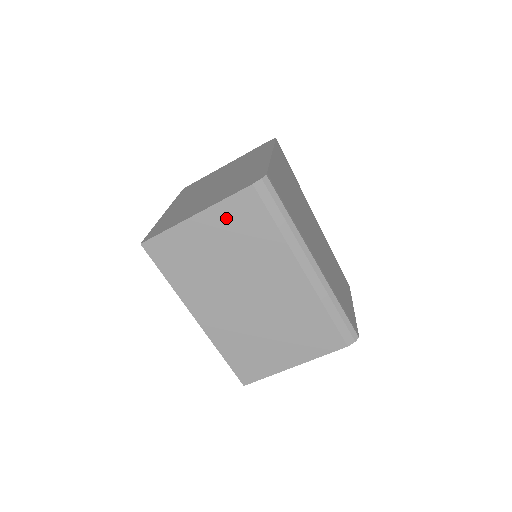
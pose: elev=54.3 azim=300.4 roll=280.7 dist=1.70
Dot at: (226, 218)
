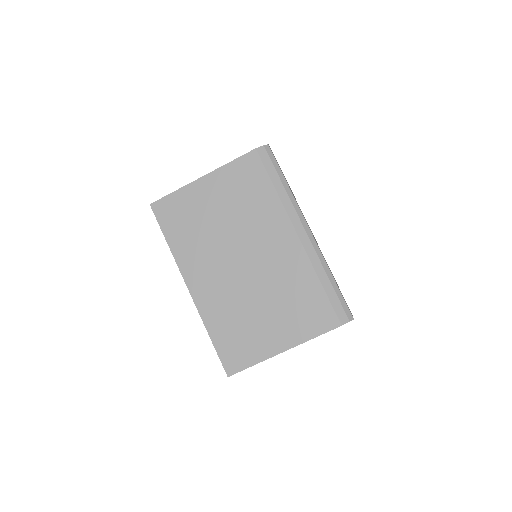
Dot at: (230, 180)
